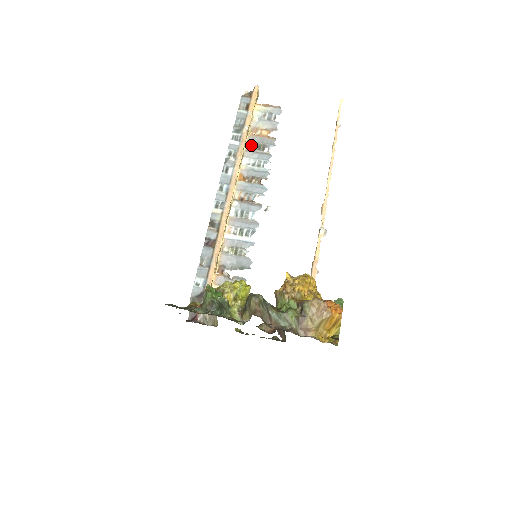
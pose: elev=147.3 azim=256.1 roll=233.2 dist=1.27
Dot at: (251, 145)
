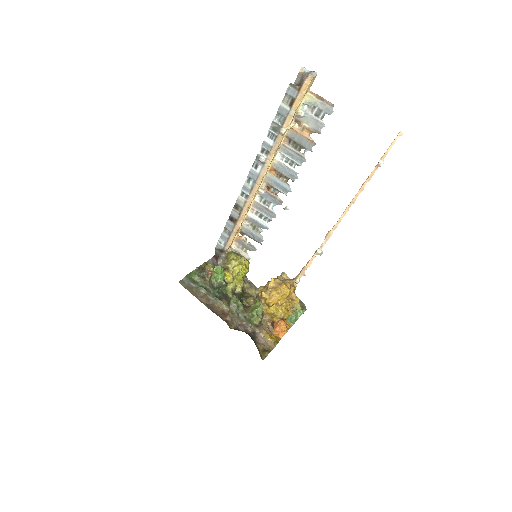
Dot at: (290, 139)
